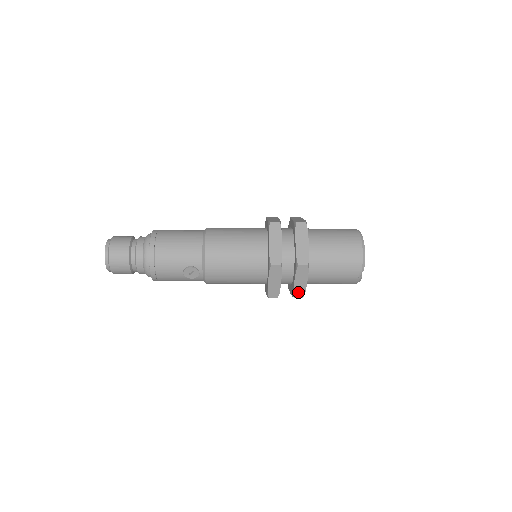
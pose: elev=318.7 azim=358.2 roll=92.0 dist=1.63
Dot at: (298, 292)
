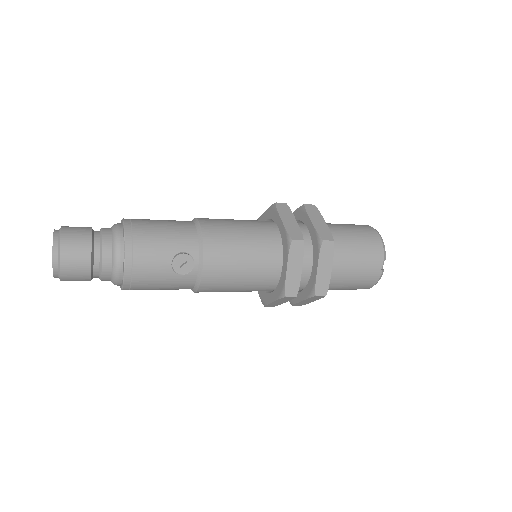
Dot at: (321, 286)
